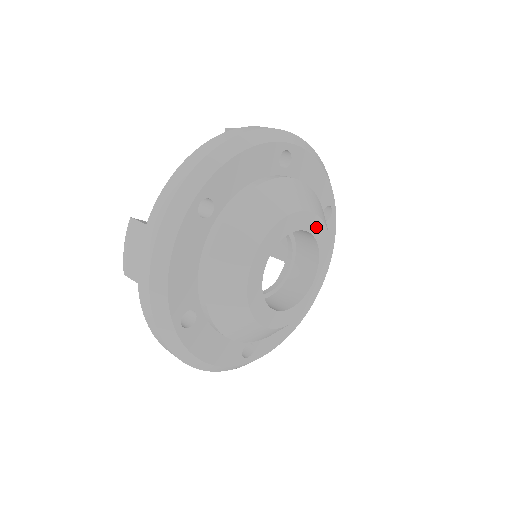
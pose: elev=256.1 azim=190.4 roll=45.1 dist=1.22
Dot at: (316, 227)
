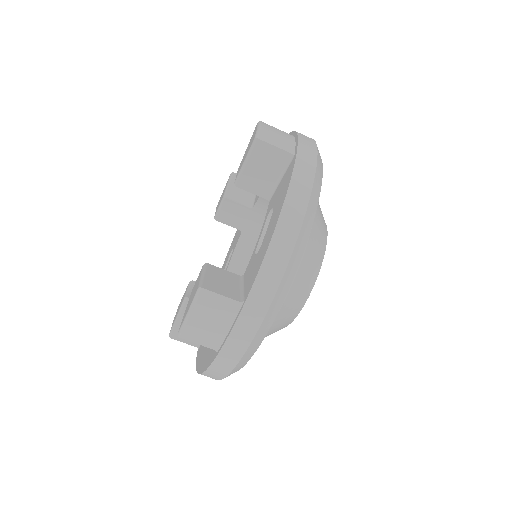
Dot at: occluded
